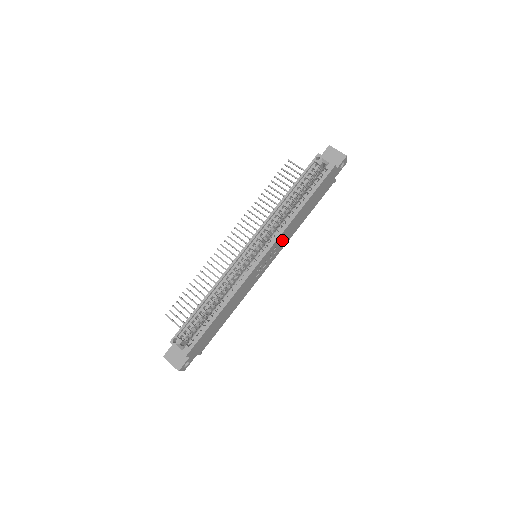
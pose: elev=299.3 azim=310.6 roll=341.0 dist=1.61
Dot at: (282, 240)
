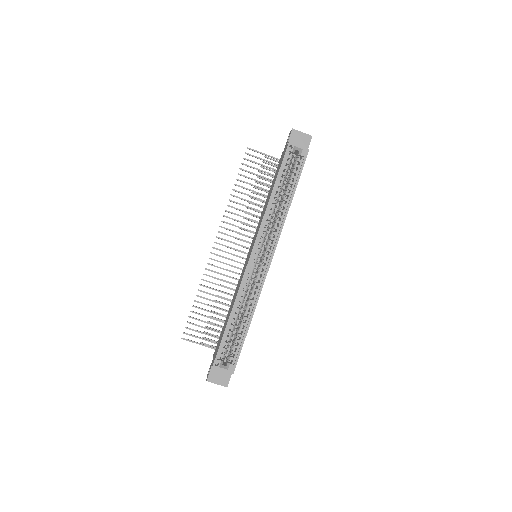
Dot at: occluded
